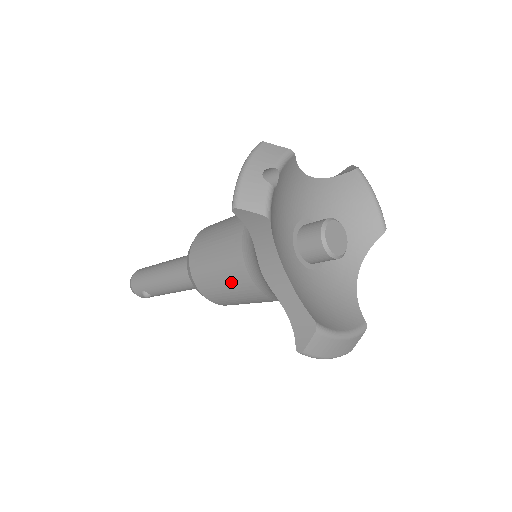
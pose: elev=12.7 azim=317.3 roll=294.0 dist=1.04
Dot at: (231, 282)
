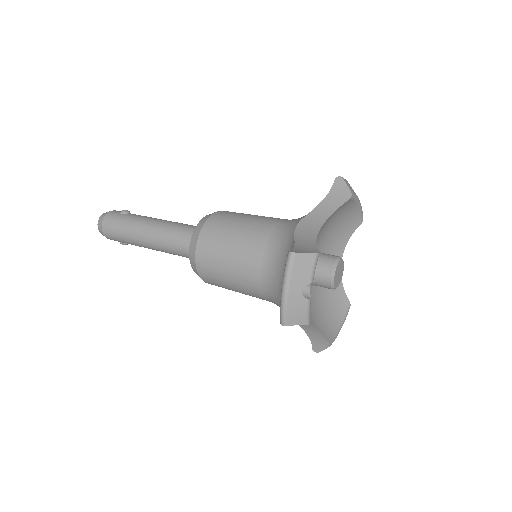
Dot at: occluded
